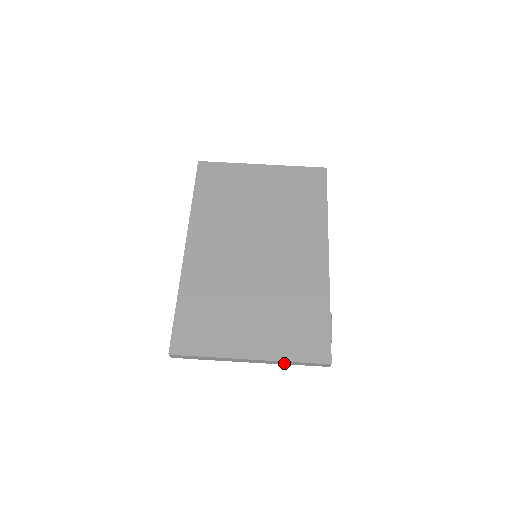
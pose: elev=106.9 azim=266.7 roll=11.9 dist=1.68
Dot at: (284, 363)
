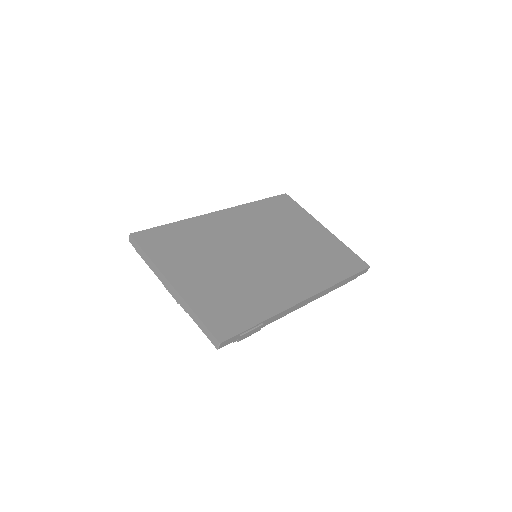
Dot at: (190, 312)
